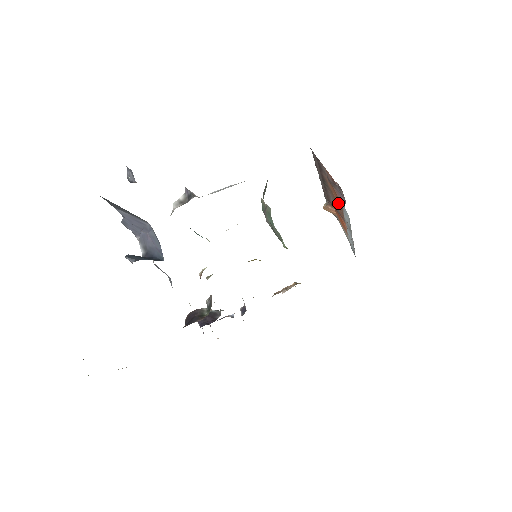
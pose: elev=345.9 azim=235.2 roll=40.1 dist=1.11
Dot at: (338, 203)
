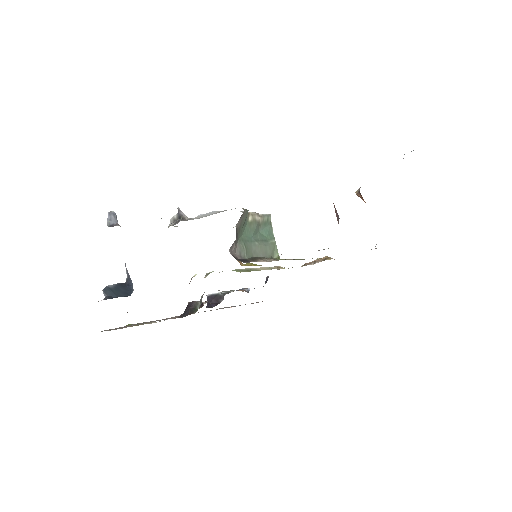
Dot at: occluded
